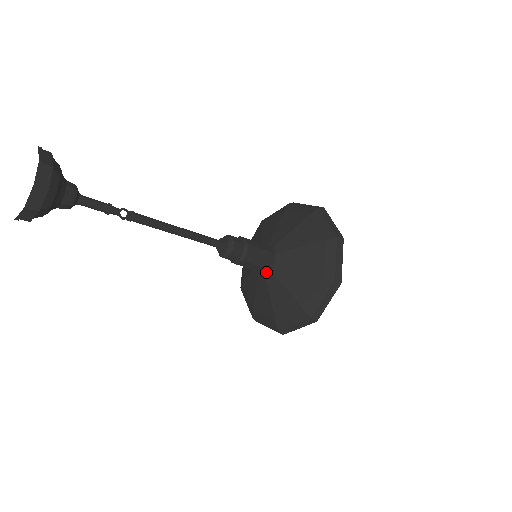
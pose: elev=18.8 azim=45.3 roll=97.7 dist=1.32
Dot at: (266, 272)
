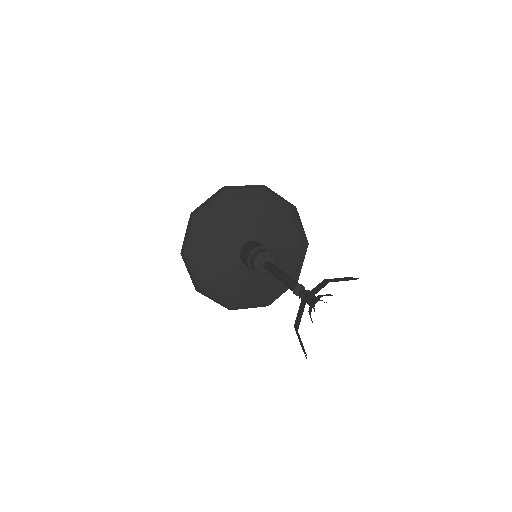
Dot at: occluded
